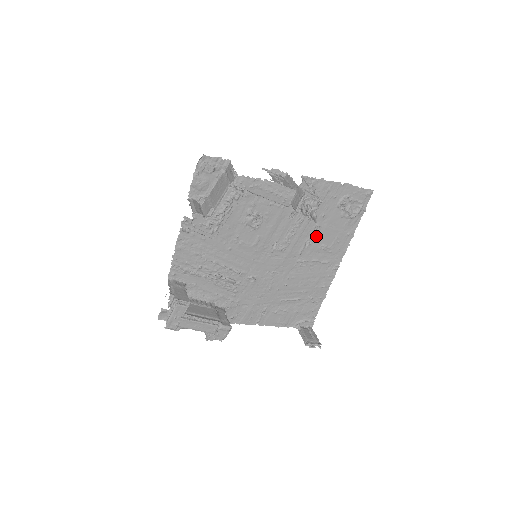
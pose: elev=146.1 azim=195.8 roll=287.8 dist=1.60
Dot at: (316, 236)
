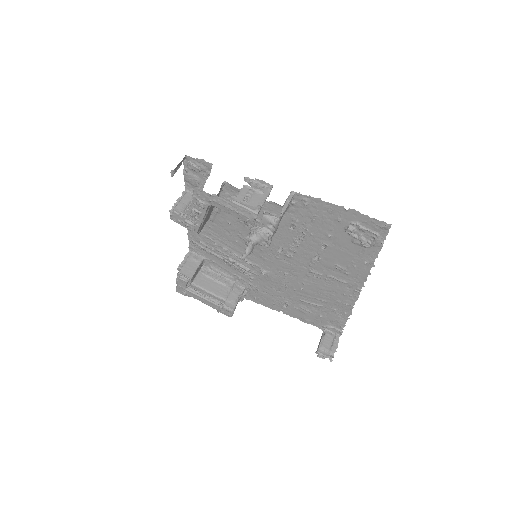
Dot at: (326, 253)
